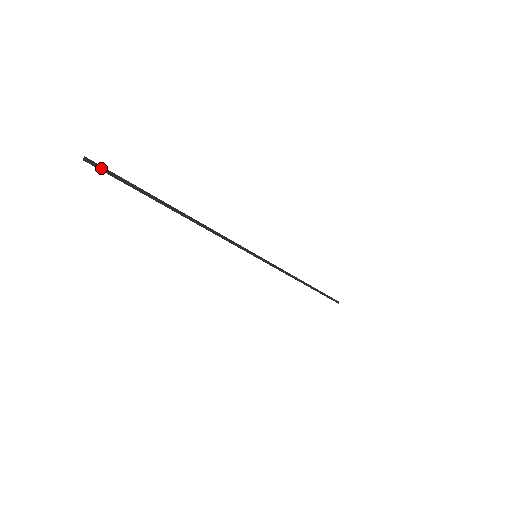
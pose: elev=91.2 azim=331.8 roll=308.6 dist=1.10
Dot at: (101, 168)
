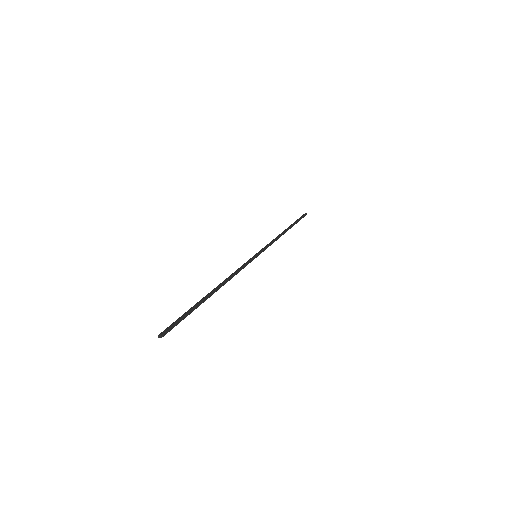
Dot at: (169, 329)
